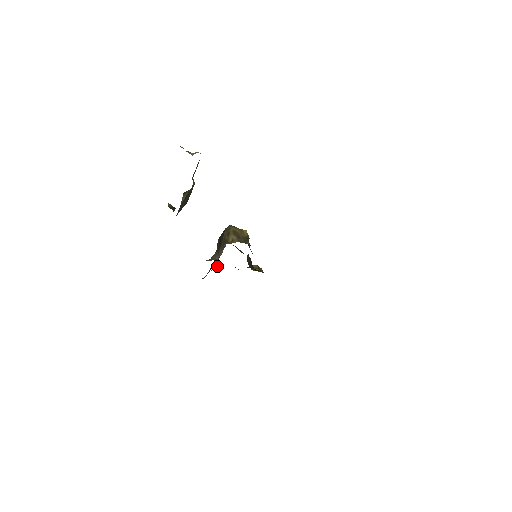
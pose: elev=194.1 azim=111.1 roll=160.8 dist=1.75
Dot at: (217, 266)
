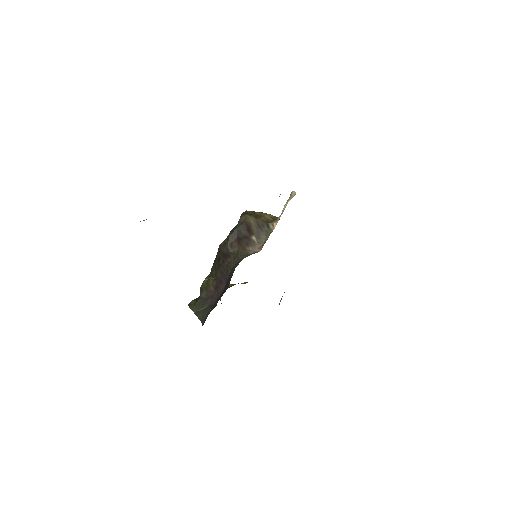
Dot at: (193, 300)
